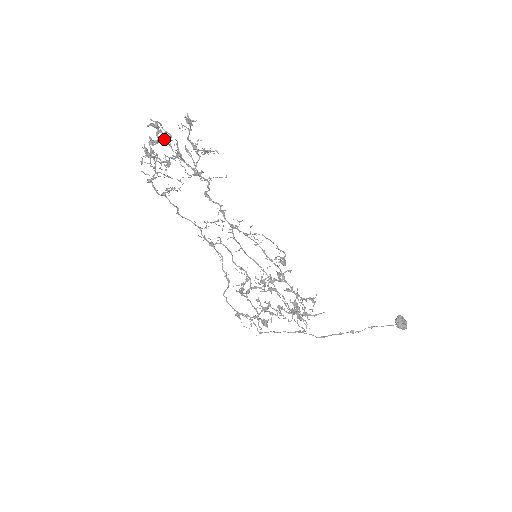
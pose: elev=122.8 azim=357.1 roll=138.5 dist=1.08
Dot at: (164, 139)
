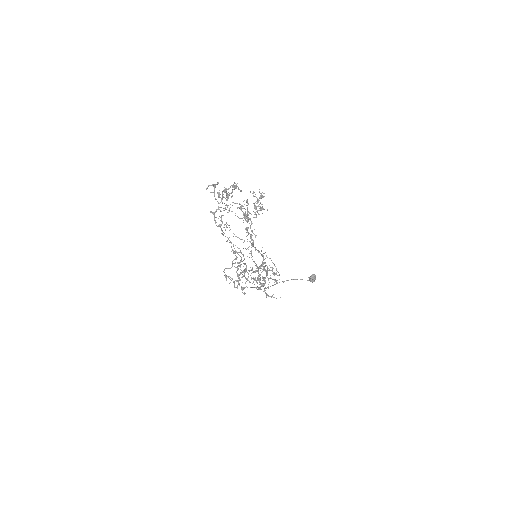
Dot at: (240, 204)
